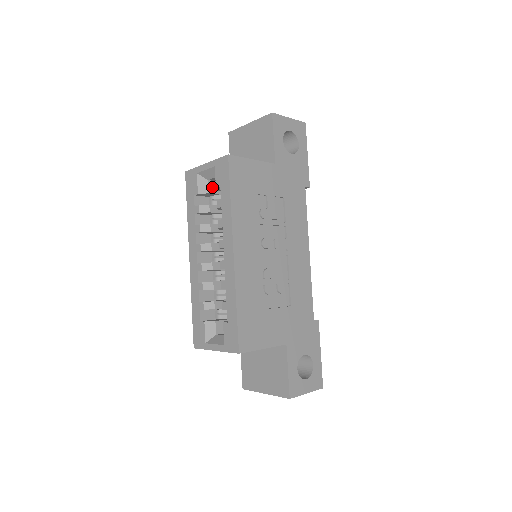
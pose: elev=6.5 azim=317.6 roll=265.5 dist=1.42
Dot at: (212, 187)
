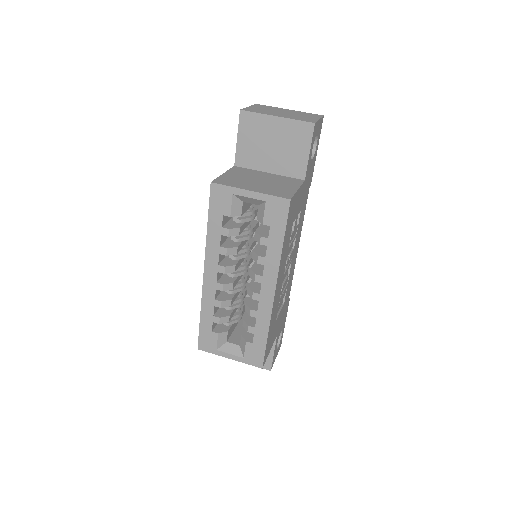
Dot at: (244, 207)
